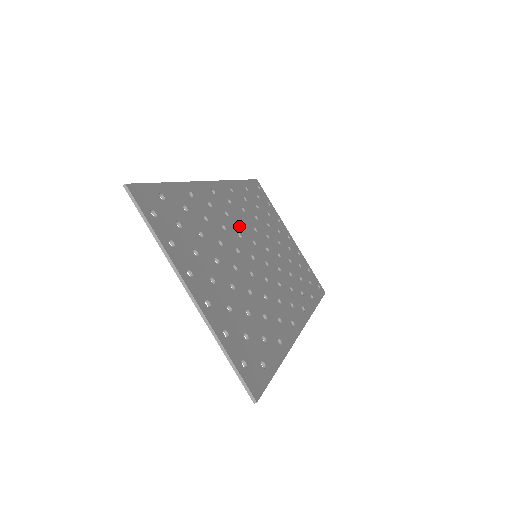
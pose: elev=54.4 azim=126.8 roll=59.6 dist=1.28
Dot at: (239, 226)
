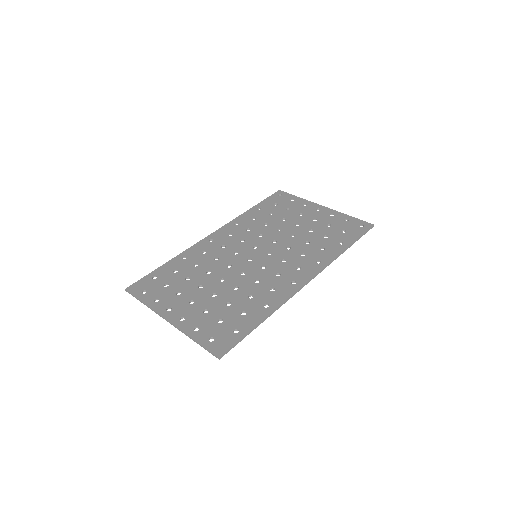
Dot at: (238, 246)
